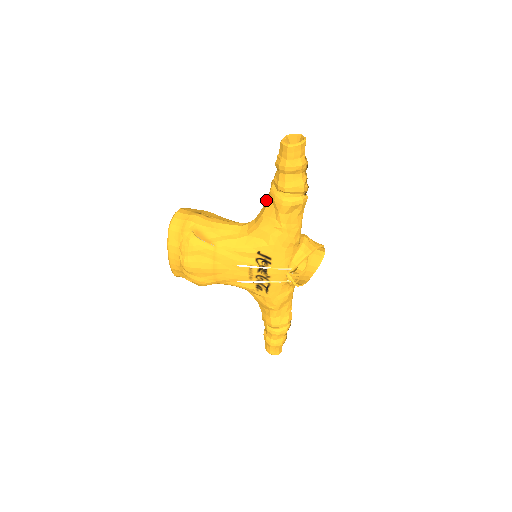
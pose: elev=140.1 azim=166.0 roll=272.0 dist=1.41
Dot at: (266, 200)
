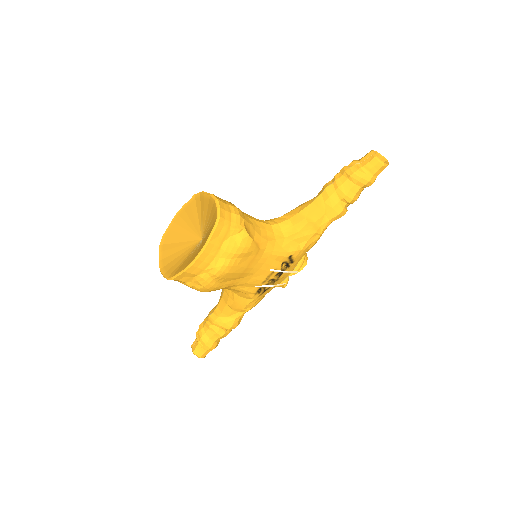
Dot at: (310, 203)
